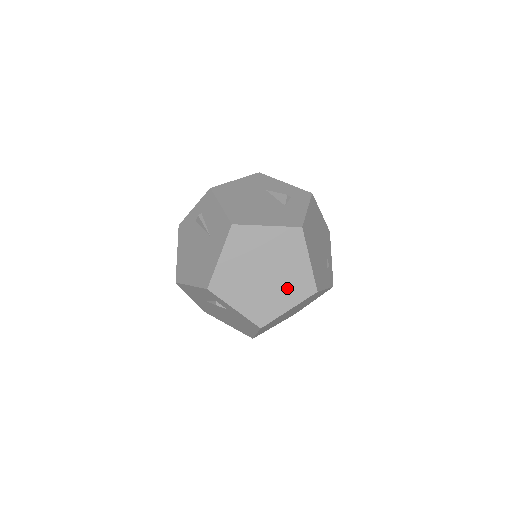
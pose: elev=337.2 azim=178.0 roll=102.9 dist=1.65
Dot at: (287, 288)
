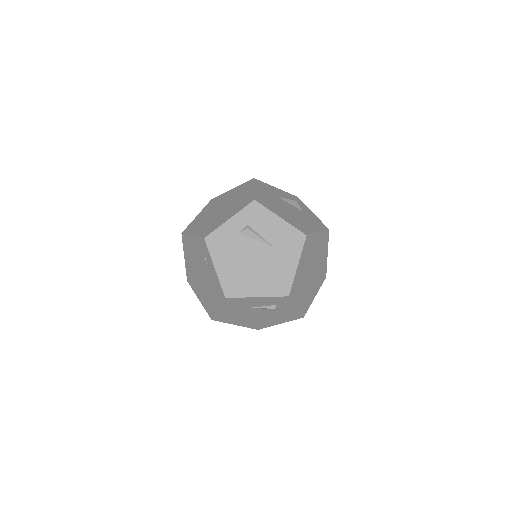
Dot at: (317, 280)
